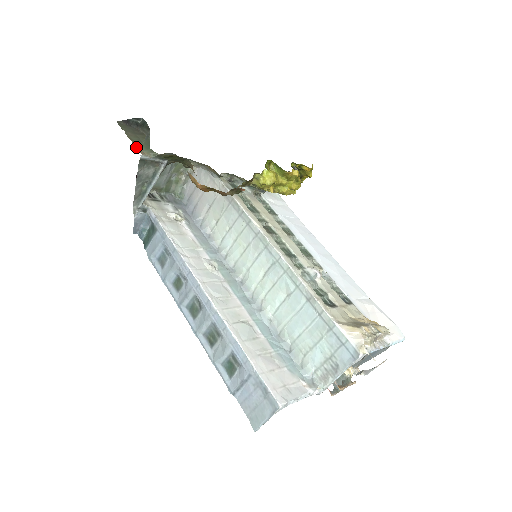
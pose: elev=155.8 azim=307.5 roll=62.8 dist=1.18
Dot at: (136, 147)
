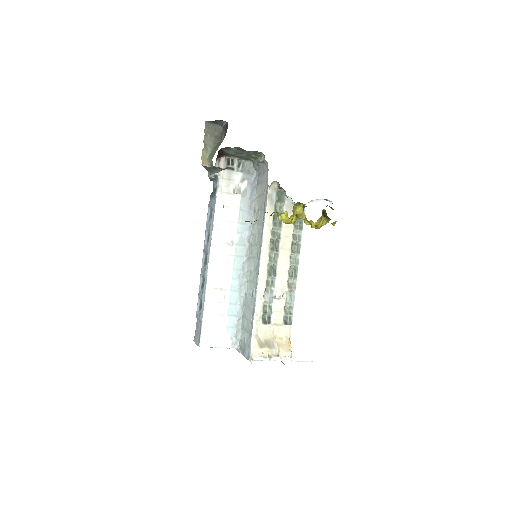
Dot at: (203, 154)
